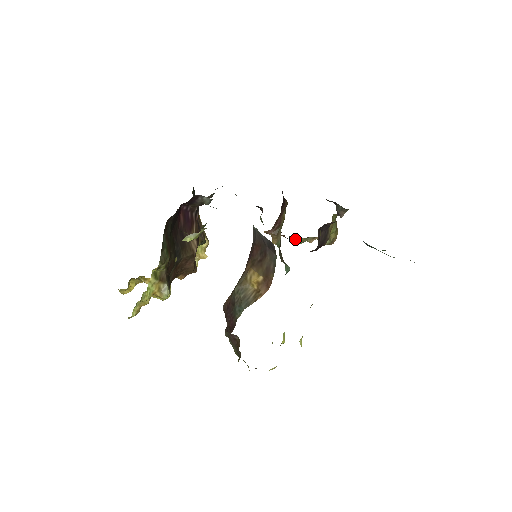
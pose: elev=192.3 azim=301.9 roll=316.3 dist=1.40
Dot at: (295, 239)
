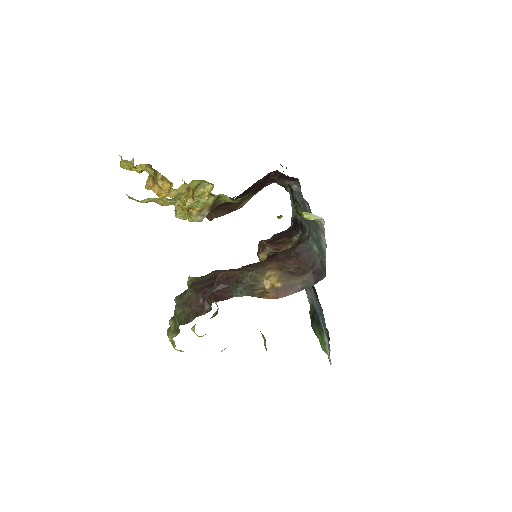
Dot at: occluded
